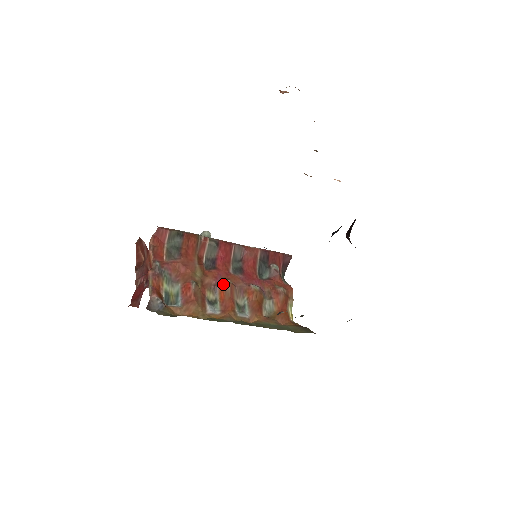
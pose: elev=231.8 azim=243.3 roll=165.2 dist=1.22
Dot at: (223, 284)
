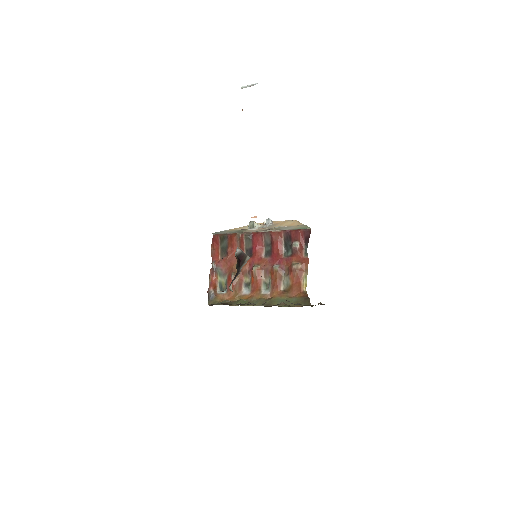
Dot at: (252, 271)
